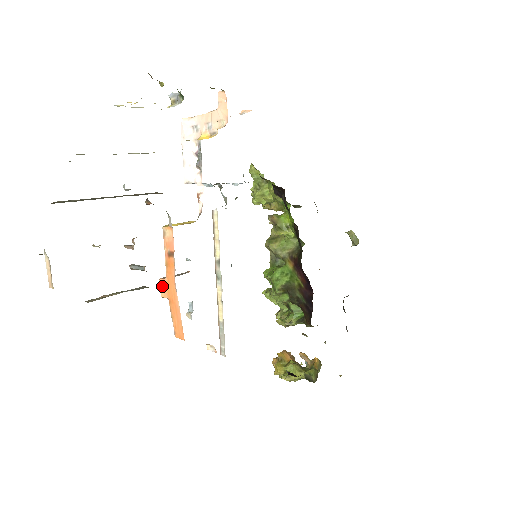
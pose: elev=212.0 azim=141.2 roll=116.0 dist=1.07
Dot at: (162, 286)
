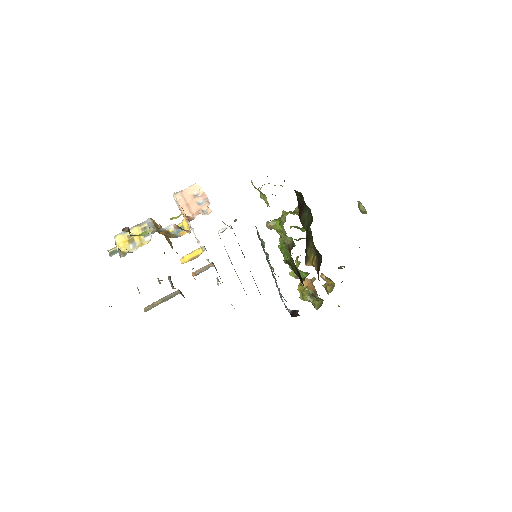
Dot at: (194, 278)
